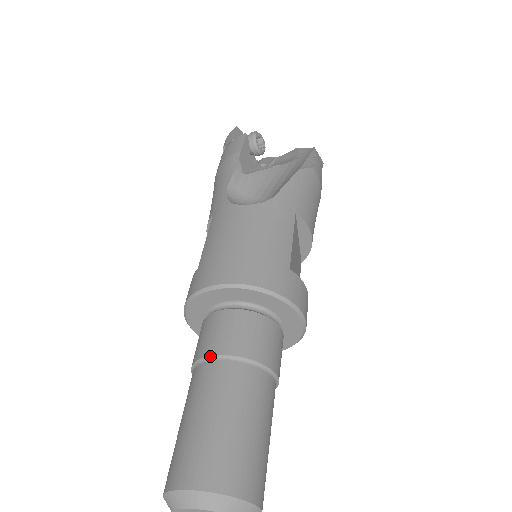
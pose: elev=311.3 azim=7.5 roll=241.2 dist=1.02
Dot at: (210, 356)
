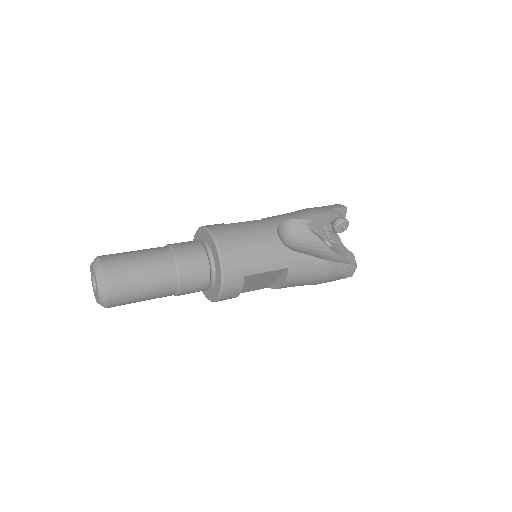
Dot at: (174, 251)
